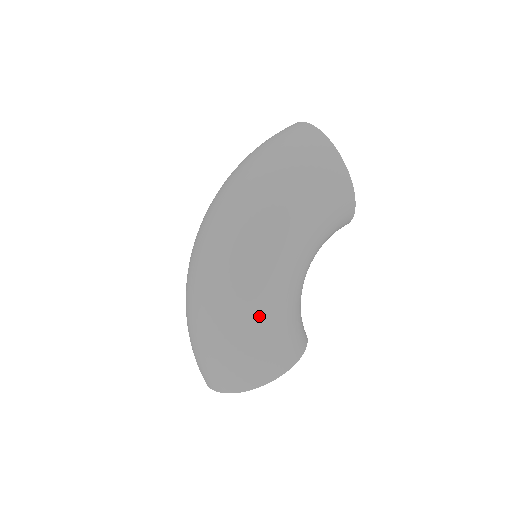
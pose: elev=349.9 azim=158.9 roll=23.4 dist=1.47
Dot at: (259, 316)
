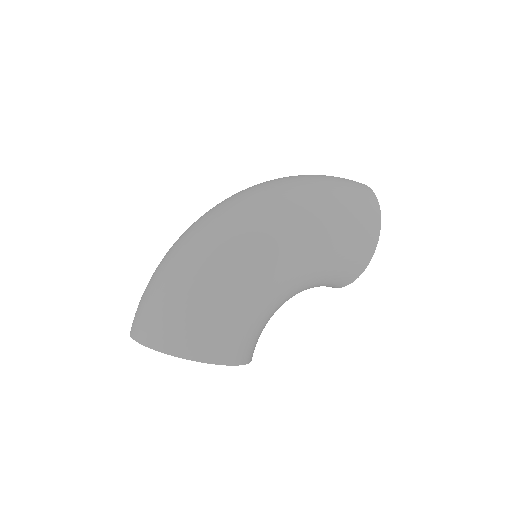
Dot at: (239, 290)
